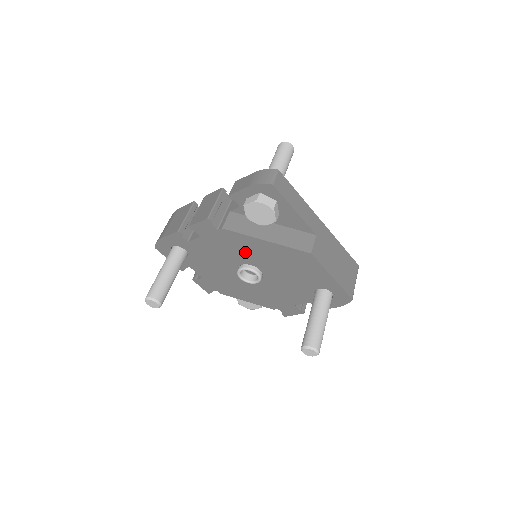
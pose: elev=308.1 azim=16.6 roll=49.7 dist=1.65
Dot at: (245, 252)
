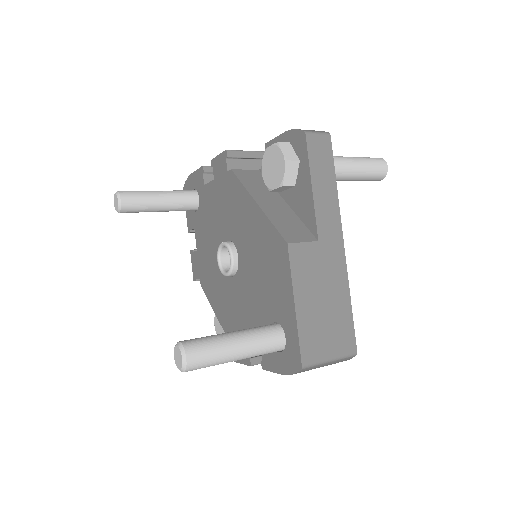
Dot at: (236, 218)
